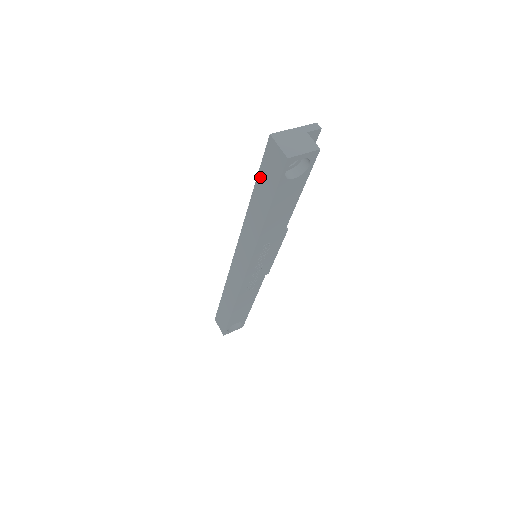
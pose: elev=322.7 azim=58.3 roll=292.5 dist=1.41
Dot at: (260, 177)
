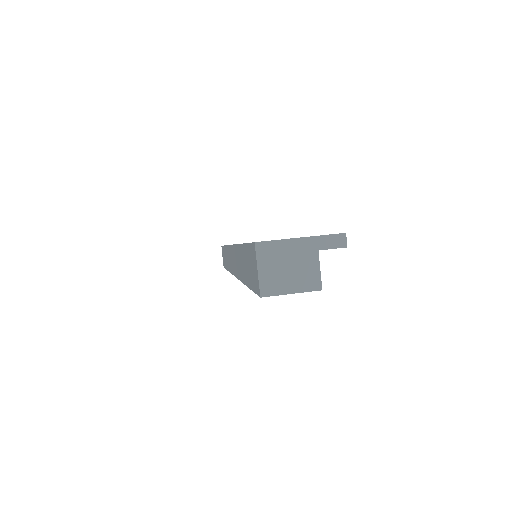
Dot at: (246, 250)
